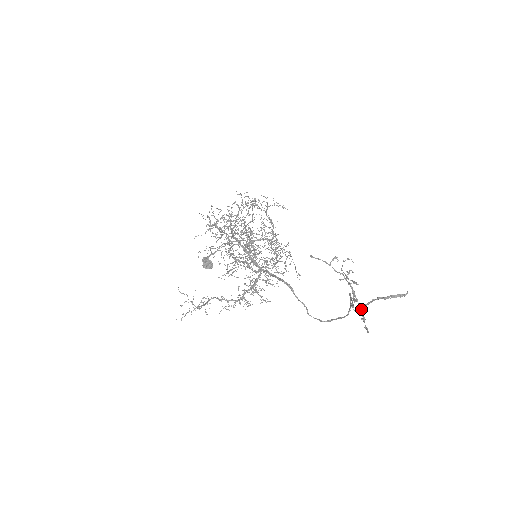
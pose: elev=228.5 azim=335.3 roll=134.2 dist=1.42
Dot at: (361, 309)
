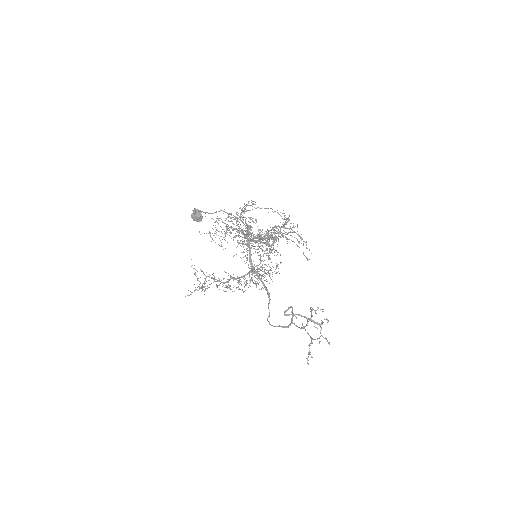
Dot at: (310, 345)
